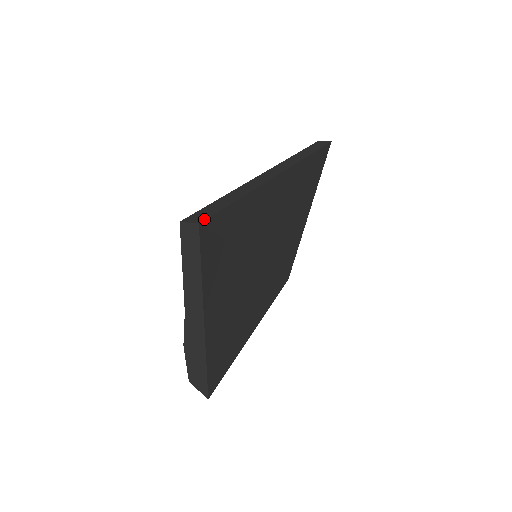
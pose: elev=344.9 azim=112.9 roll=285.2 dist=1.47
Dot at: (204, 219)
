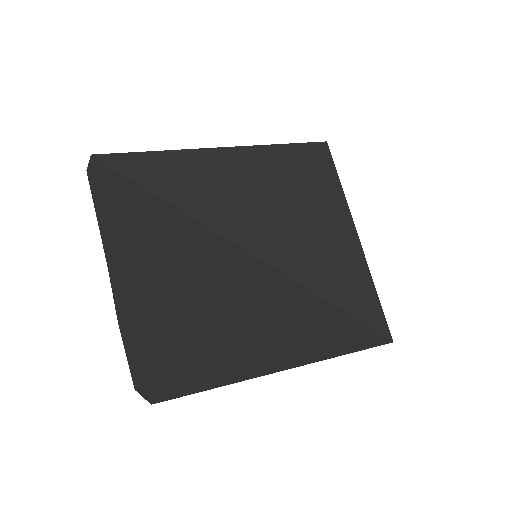
Dot at: (101, 155)
